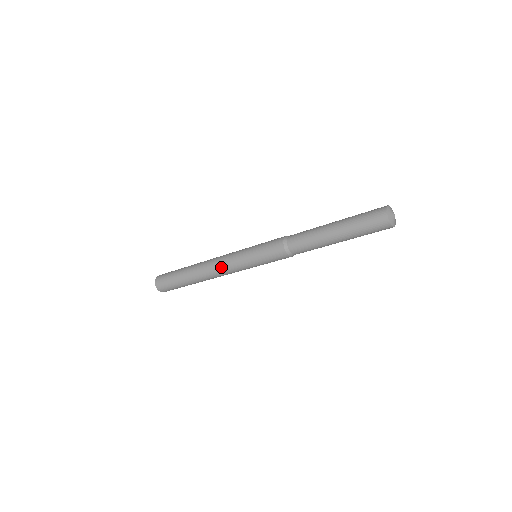
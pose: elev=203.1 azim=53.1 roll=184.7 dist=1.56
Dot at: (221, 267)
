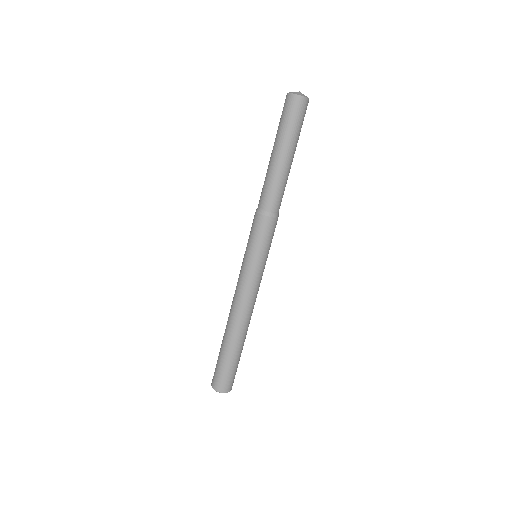
Dot at: (237, 295)
